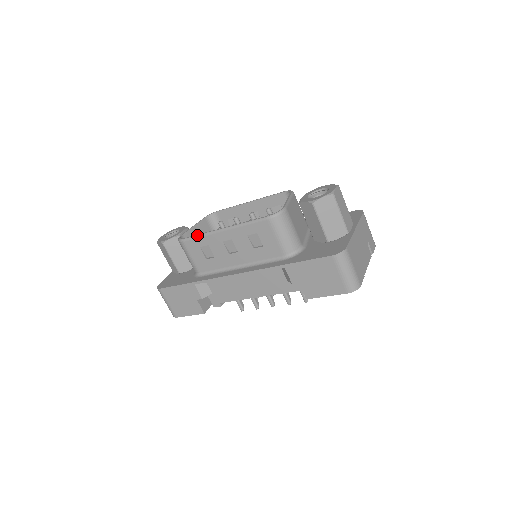
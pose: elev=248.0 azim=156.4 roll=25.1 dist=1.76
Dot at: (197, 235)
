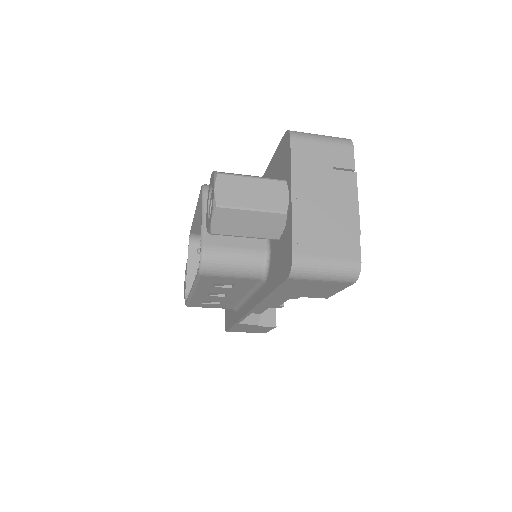
Dot at: (187, 301)
